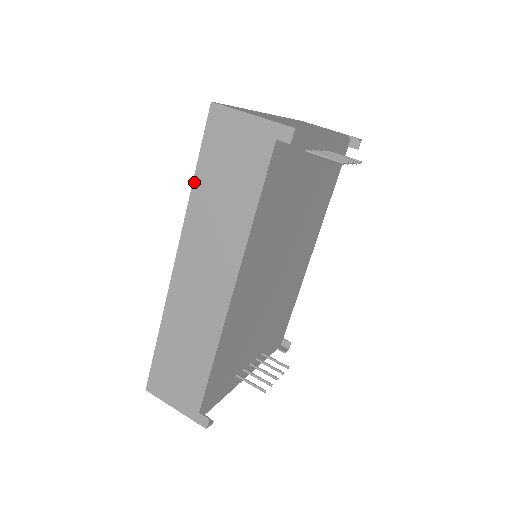
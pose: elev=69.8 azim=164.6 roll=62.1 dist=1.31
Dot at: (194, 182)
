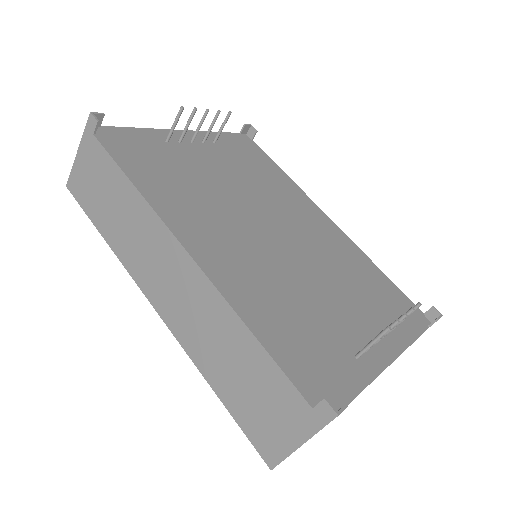
Dot at: (104, 238)
